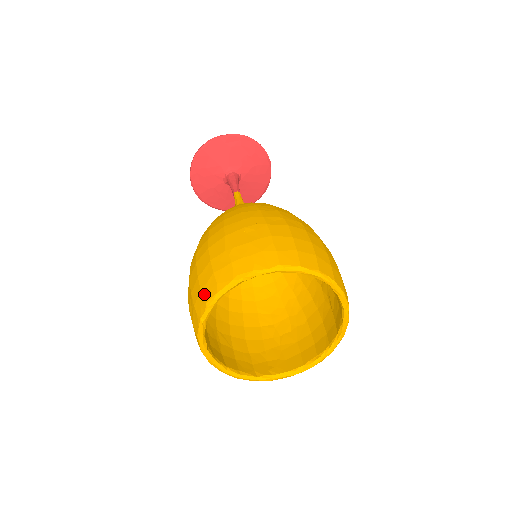
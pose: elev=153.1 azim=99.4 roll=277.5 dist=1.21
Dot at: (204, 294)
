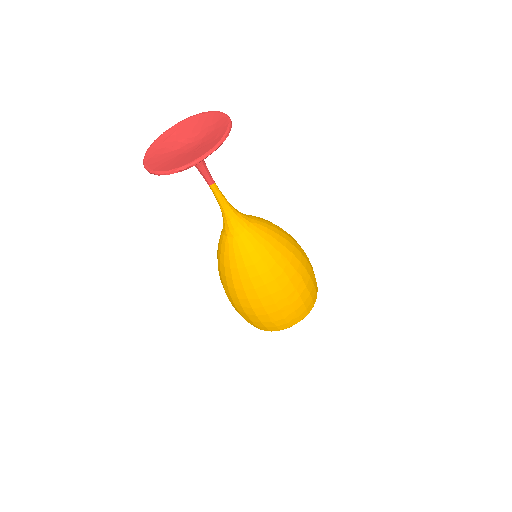
Dot at: (259, 328)
